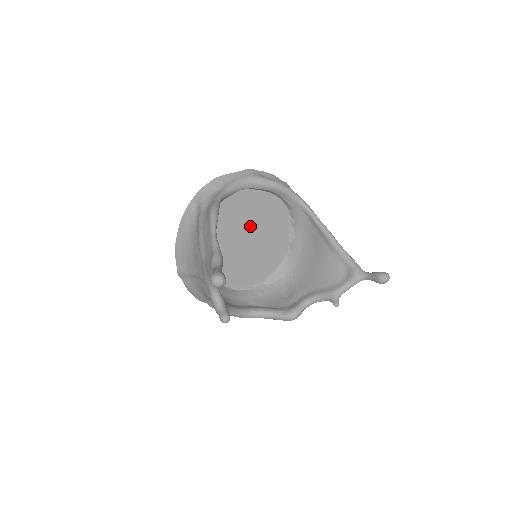
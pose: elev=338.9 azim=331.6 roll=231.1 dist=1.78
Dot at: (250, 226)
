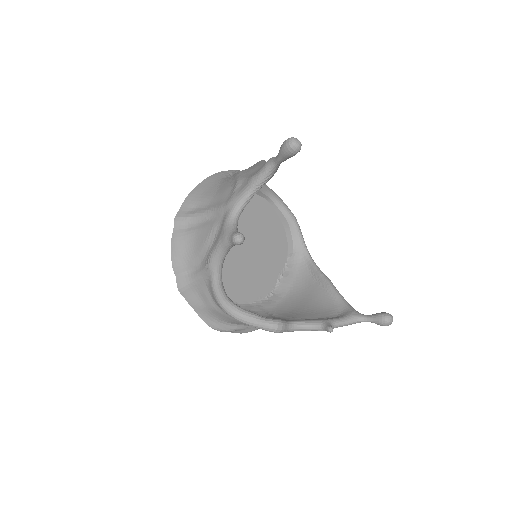
Dot at: (256, 237)
